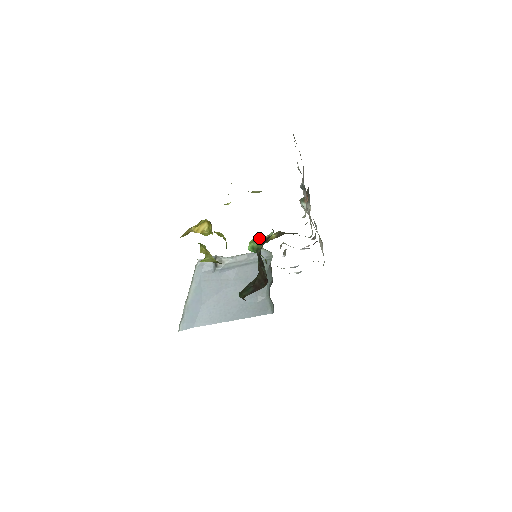
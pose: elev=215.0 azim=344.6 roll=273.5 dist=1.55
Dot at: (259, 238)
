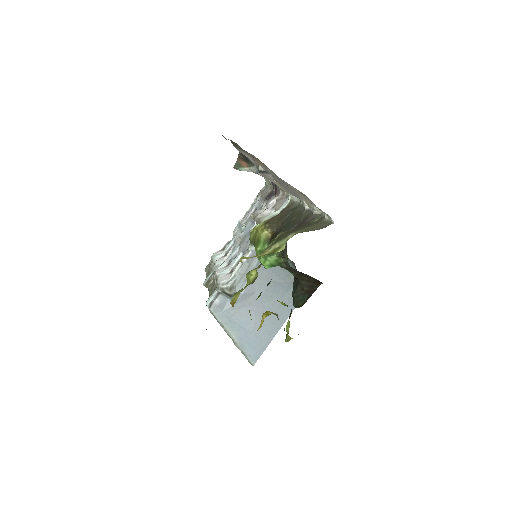
Dot at: occluded
